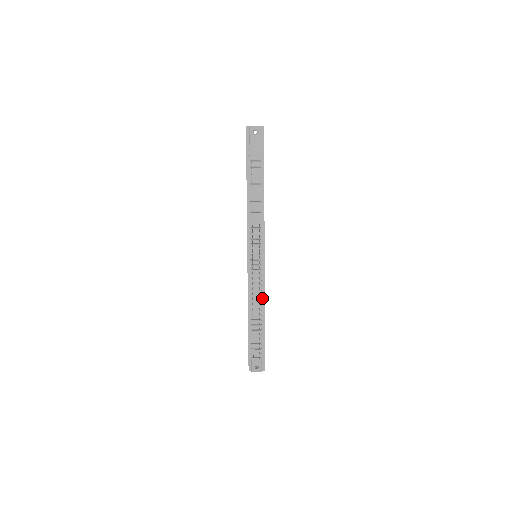
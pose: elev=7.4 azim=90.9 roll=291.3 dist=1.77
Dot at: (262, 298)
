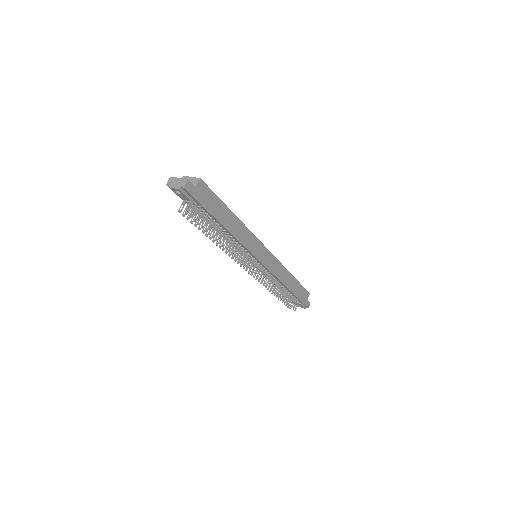
Dot at: (278, 280)
